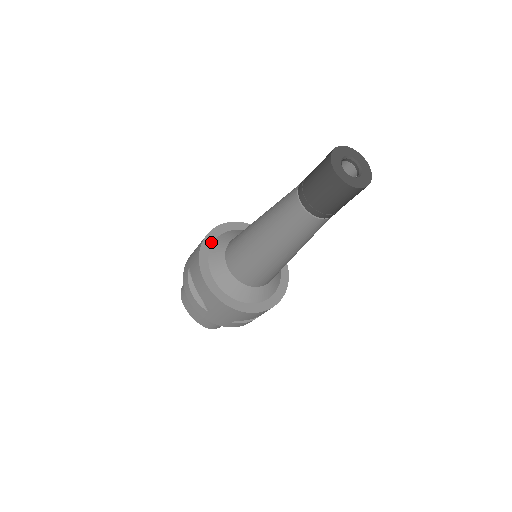
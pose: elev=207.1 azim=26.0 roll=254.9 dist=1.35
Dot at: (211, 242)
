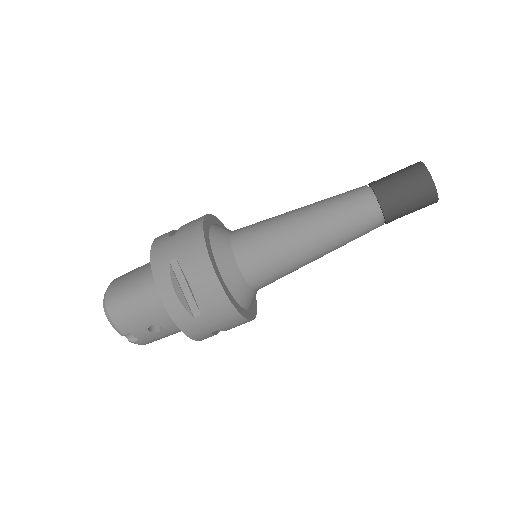
Dot at: occluded
